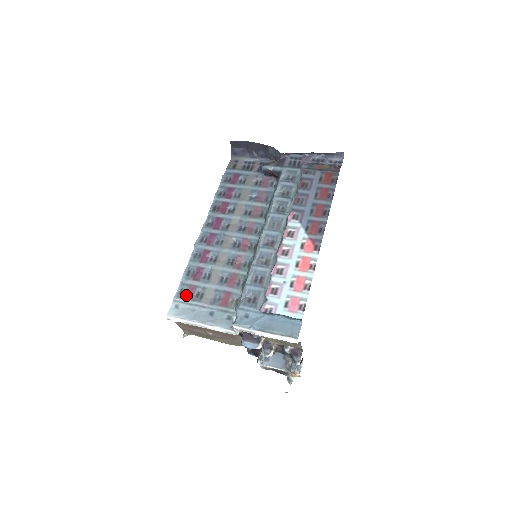
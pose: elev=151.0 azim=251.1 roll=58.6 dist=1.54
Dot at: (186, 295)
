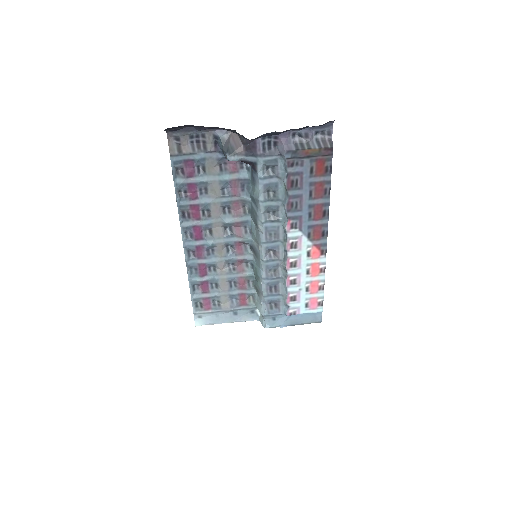
Dot at: (204, 307)
